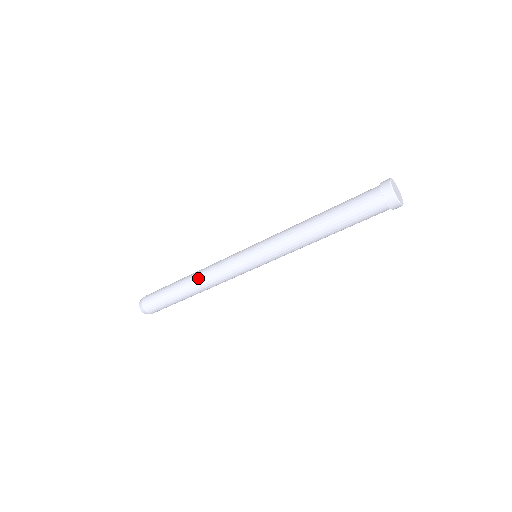
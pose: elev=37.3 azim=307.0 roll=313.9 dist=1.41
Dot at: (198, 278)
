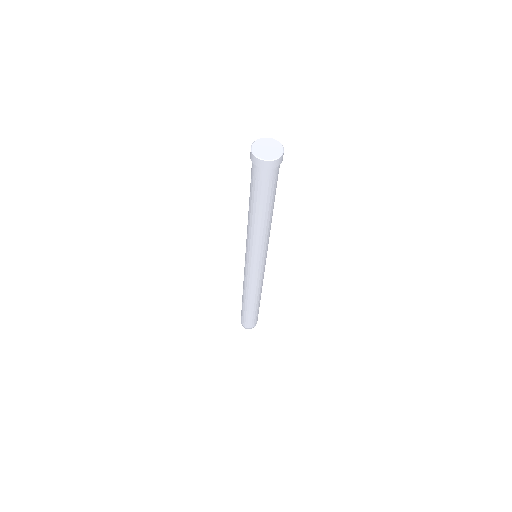
Dot at: (243, 291)
